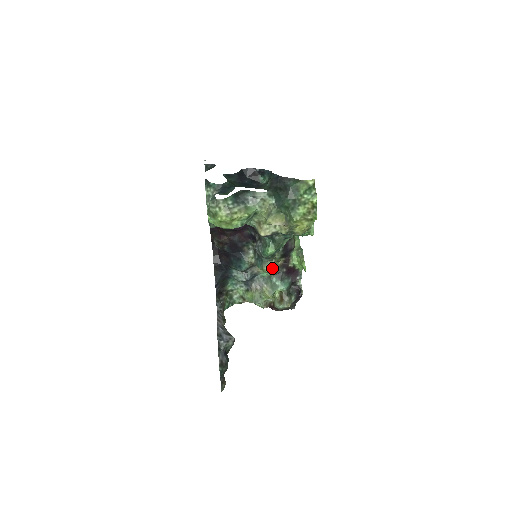
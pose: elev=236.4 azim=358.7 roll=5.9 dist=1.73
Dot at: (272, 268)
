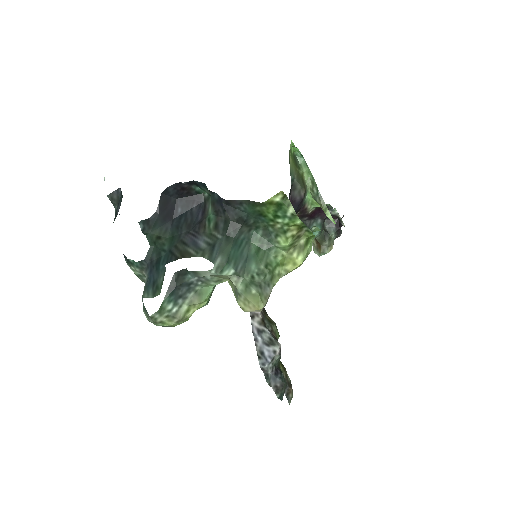
Dot at: occluded
